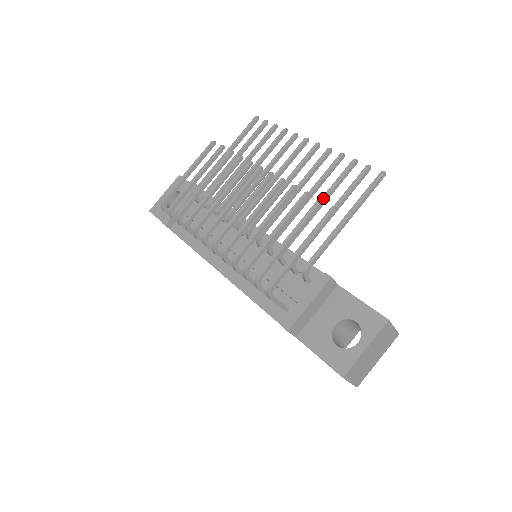
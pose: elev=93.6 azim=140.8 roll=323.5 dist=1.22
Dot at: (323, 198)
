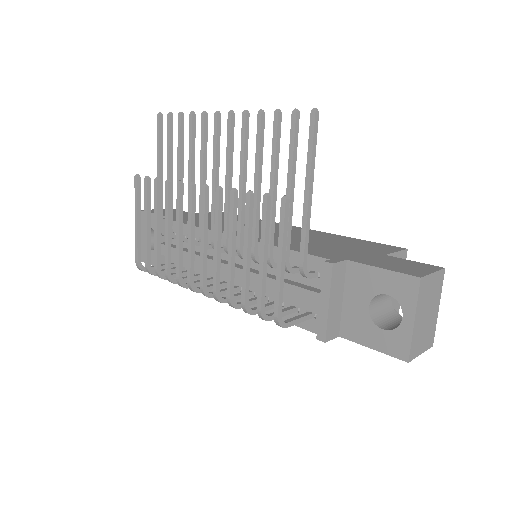
Dot at: (272, 178)
